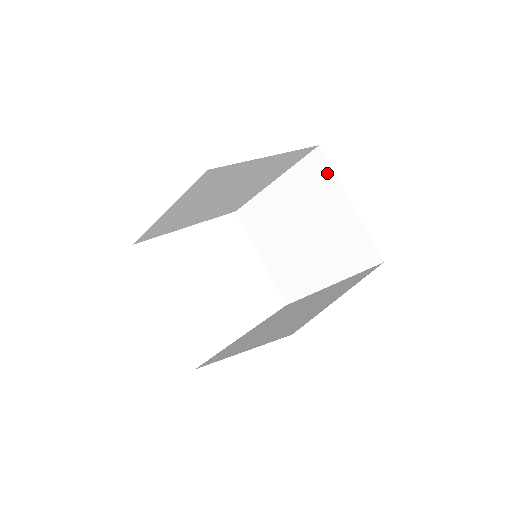
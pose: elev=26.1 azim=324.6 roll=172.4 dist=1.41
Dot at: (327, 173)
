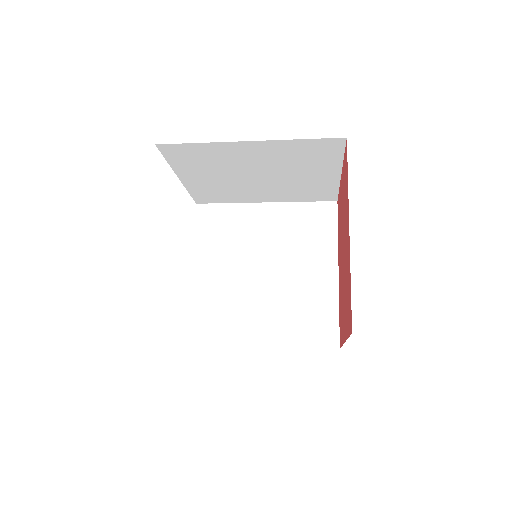
Dot at: (335, 155)
